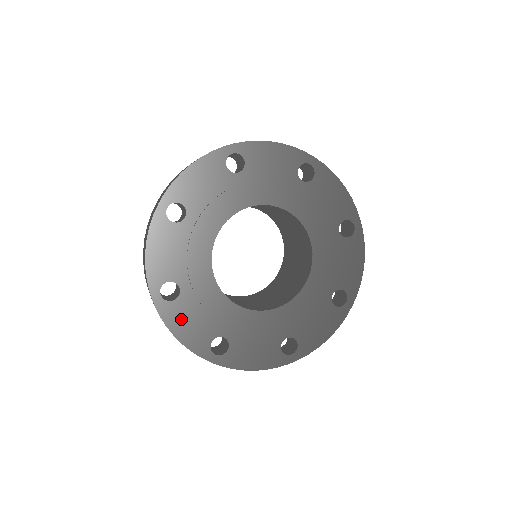
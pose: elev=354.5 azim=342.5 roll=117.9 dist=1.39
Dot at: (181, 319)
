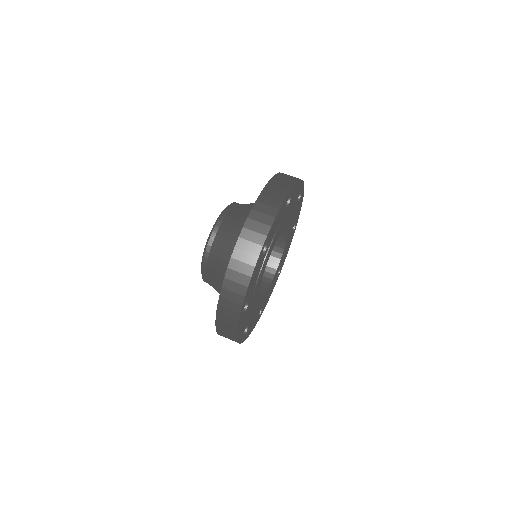
Dot at: (267, 300)
